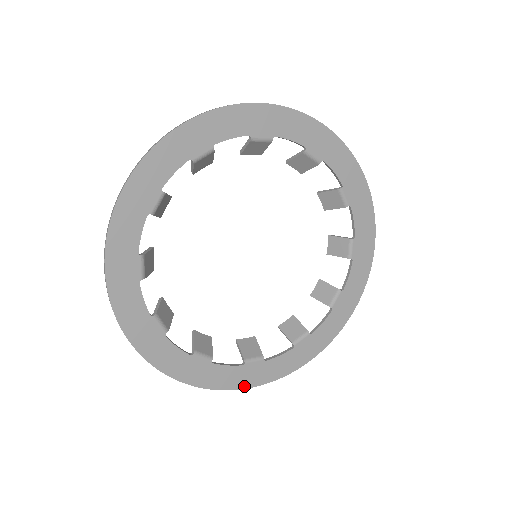
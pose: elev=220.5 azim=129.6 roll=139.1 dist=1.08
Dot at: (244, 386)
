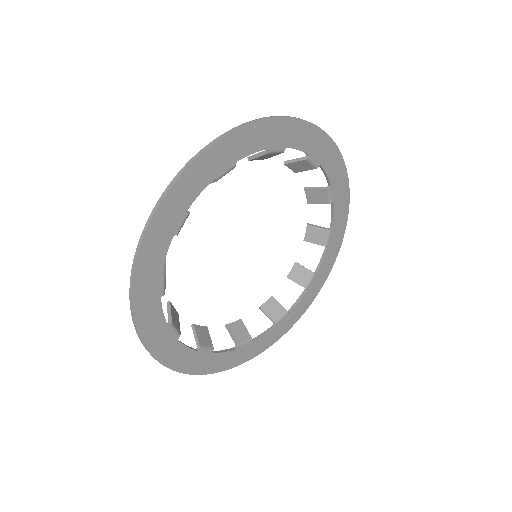
Dot at: (235, 365)
